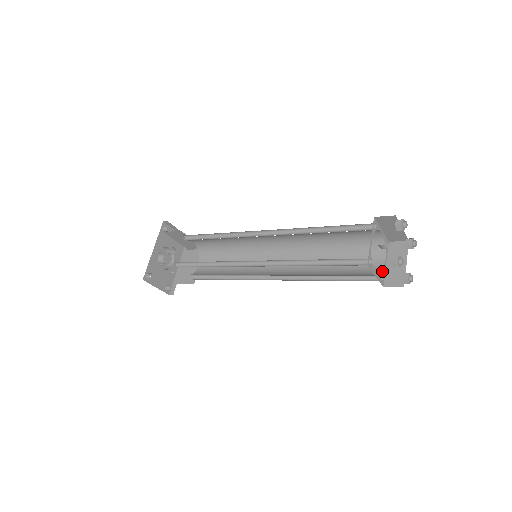
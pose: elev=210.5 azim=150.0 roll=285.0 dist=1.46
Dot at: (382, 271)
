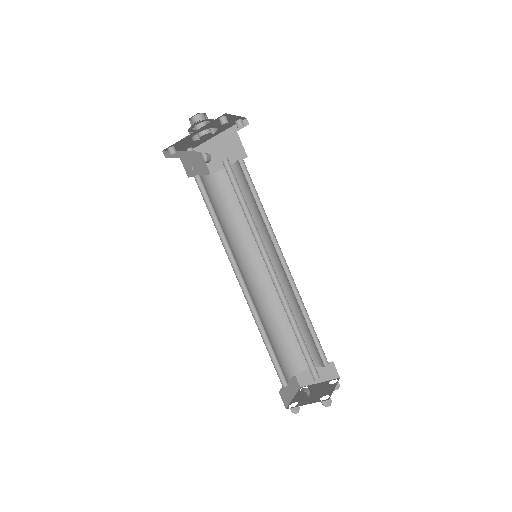
Dot at: (303, 370)
